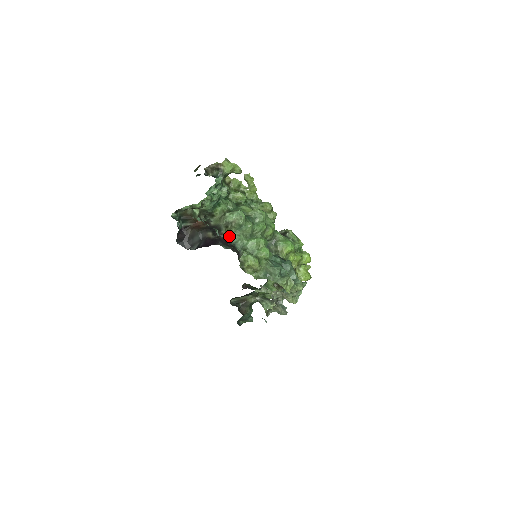
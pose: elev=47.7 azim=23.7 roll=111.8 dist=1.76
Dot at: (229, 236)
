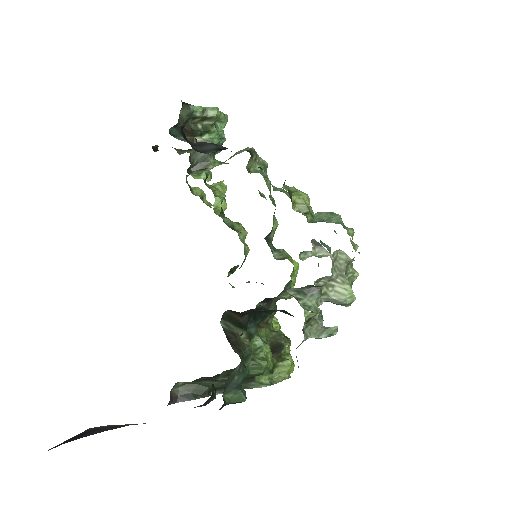
Dot at: occluded
